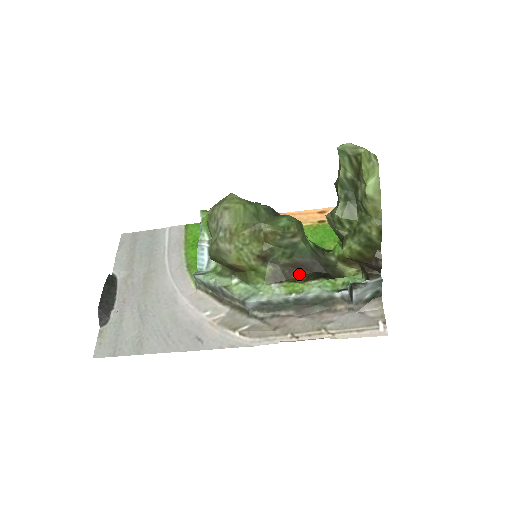
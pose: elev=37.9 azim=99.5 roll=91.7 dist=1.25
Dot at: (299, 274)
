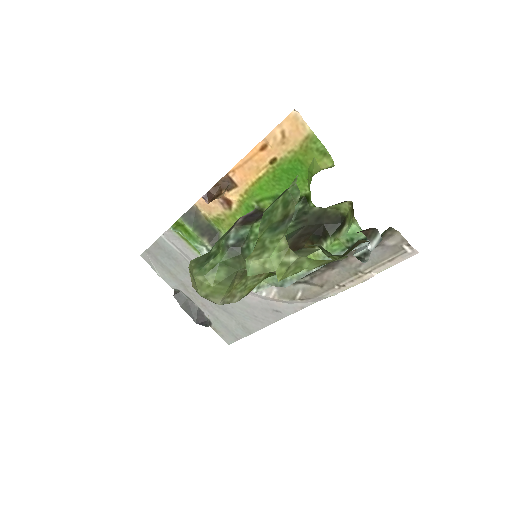
Dot at: (302, 246)
